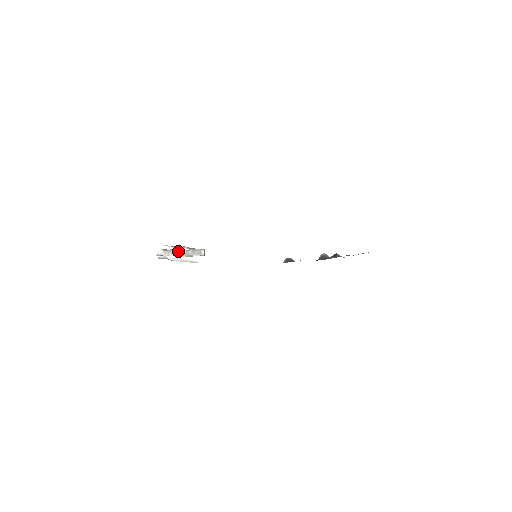
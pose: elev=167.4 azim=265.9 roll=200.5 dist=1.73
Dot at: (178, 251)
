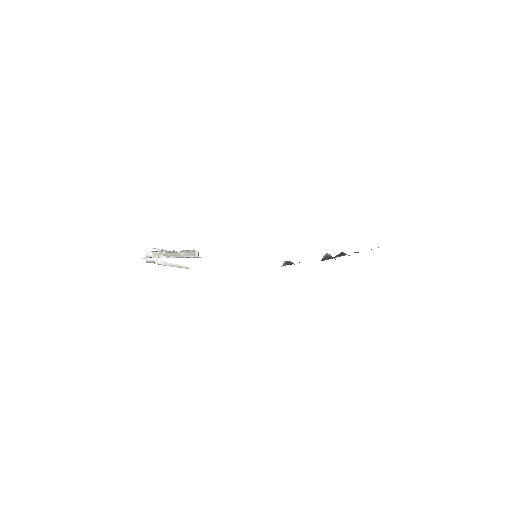
Dot at: (169, 253)
